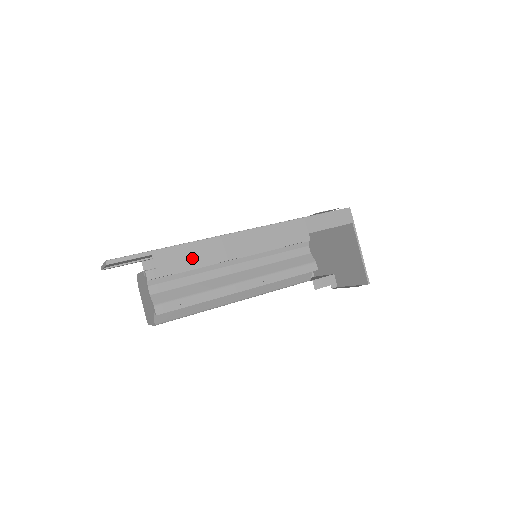
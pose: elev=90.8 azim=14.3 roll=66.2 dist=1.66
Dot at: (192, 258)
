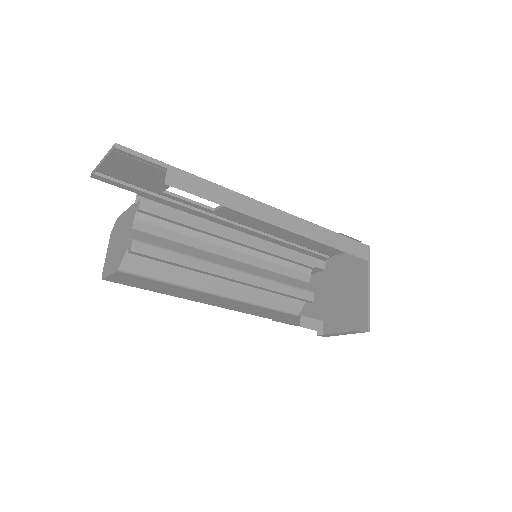
Dot at: (206, 197)
